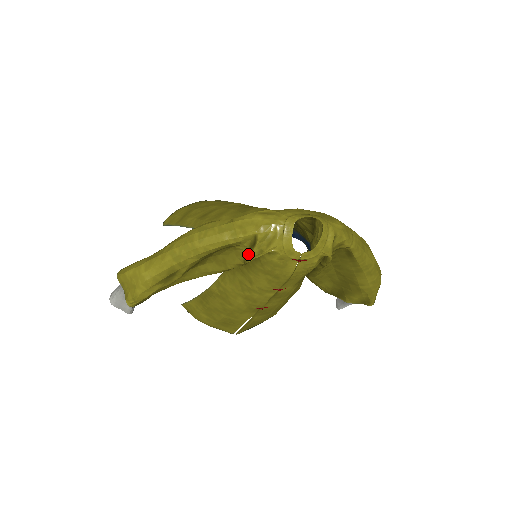
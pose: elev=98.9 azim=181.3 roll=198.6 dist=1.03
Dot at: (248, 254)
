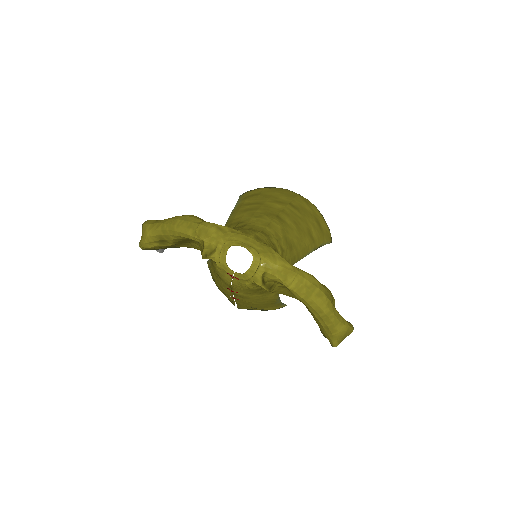
Dot at: (202, 253)
